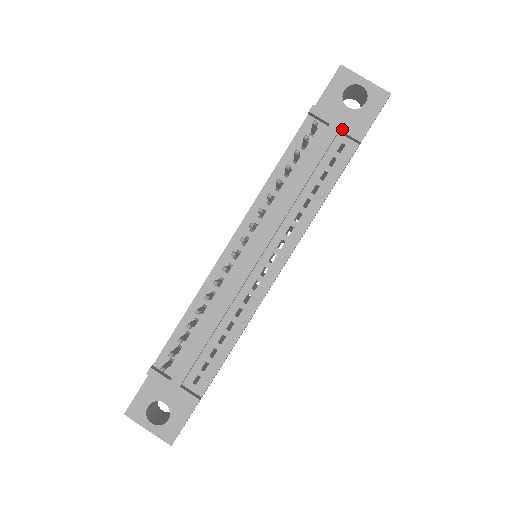
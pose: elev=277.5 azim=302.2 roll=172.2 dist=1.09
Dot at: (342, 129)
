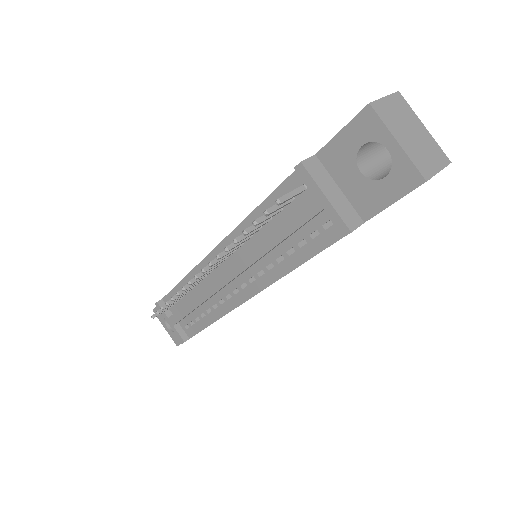
Dot at: (326, 210)
